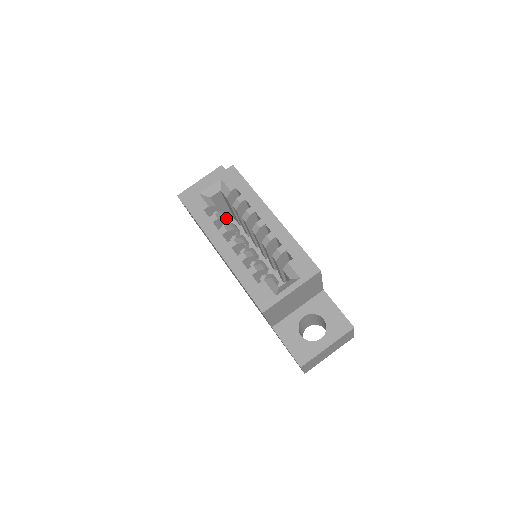
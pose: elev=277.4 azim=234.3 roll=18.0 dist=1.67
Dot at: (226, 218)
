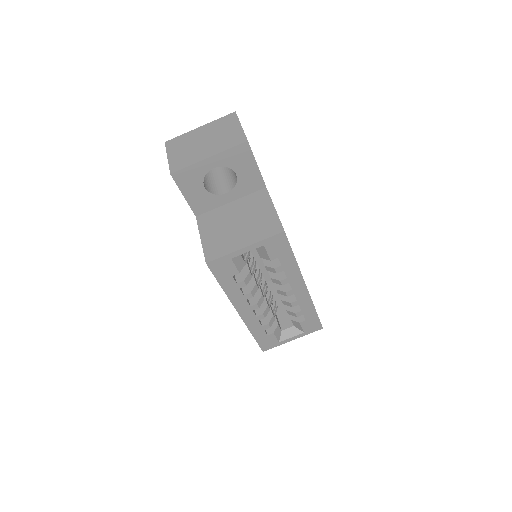
Dot at: (247, 256)
